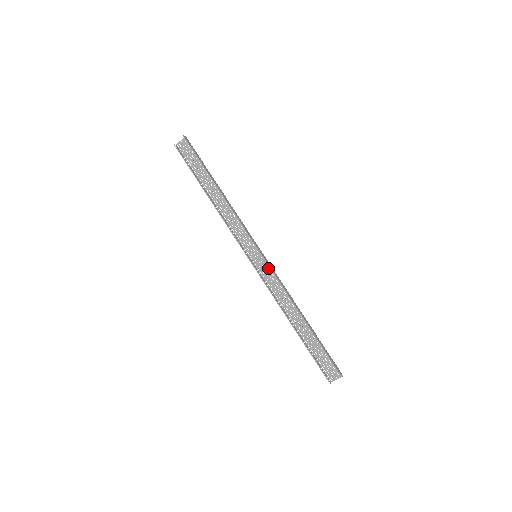
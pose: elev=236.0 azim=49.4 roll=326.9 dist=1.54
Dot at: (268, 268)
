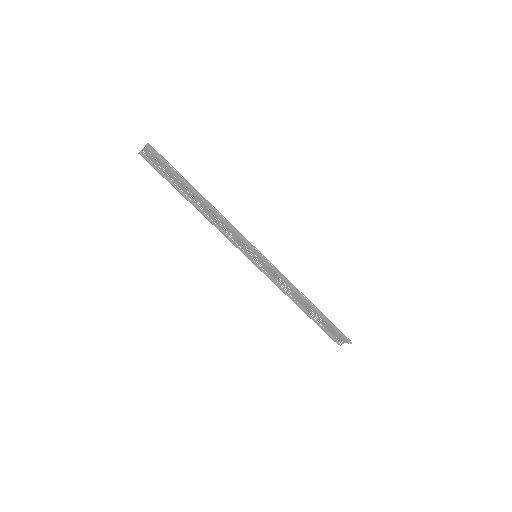
Dot at: (270, 265)
